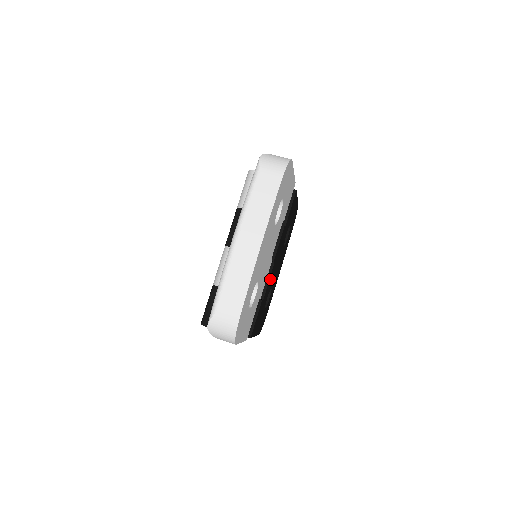
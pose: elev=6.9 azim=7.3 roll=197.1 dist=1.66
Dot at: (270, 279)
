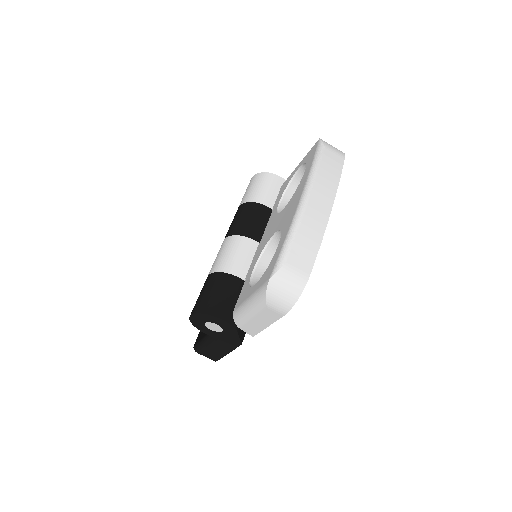
Dot at: occluded
